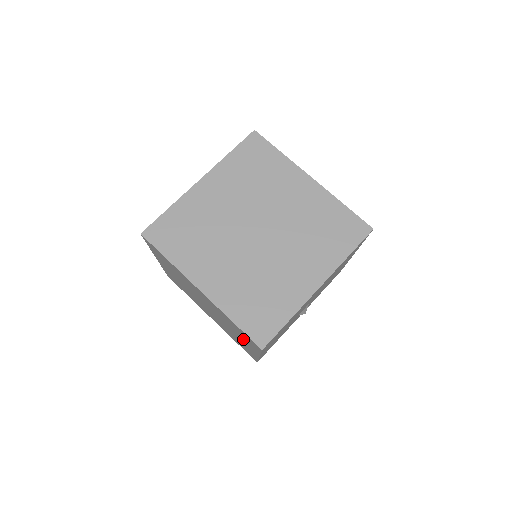
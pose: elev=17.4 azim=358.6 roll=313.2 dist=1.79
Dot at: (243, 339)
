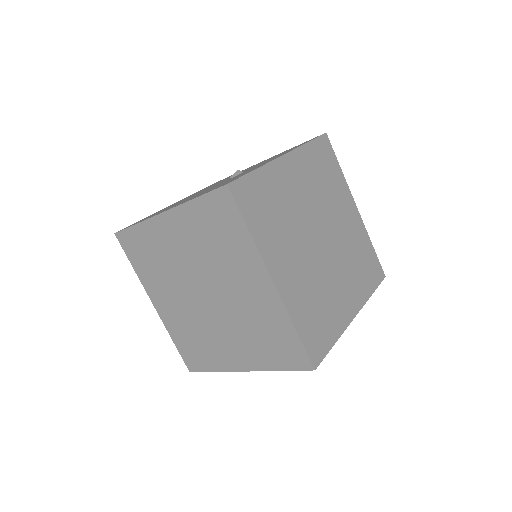
Dot at: (253, 348)
